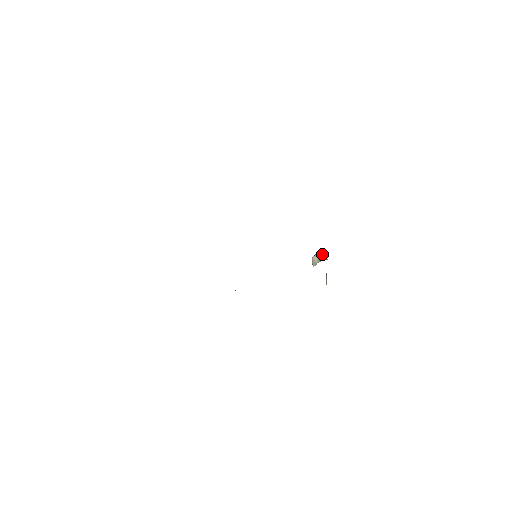
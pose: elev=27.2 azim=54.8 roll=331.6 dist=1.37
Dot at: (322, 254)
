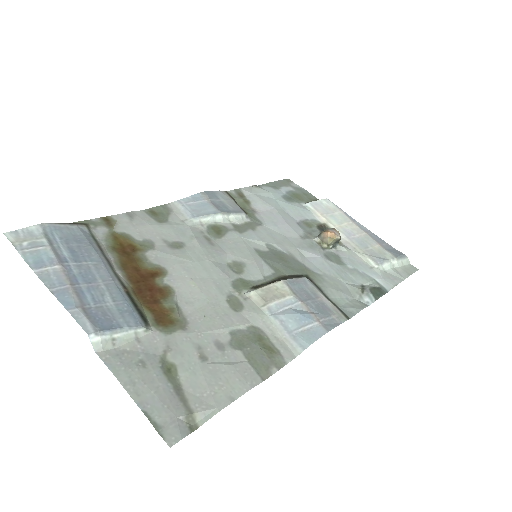
Dot at: (338, 239)
